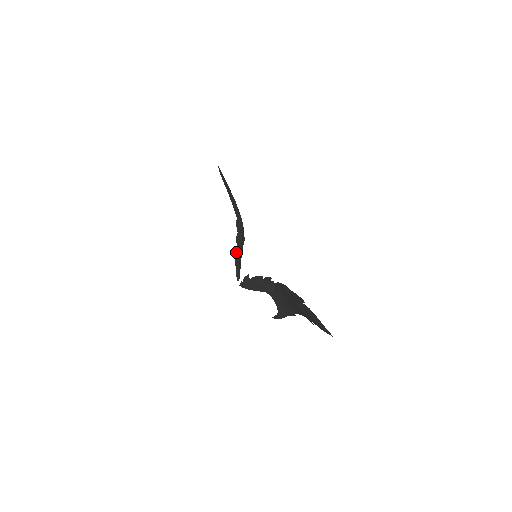
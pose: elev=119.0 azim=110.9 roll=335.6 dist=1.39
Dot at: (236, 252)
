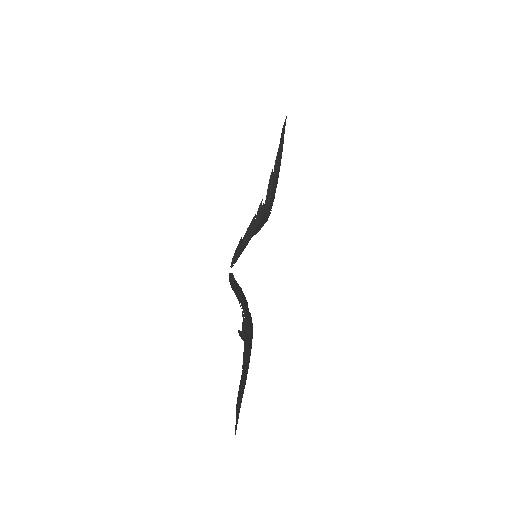
Dot at: (244, 236)
